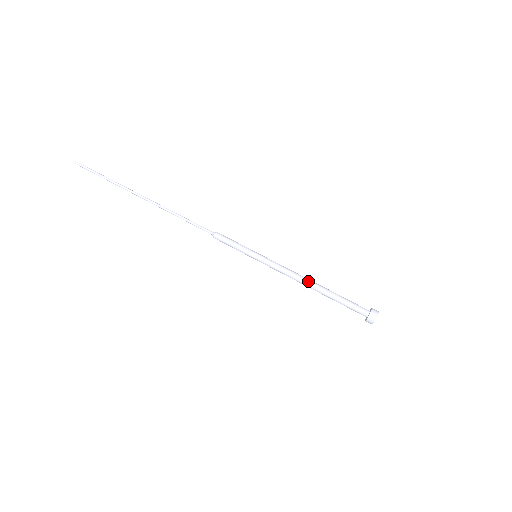
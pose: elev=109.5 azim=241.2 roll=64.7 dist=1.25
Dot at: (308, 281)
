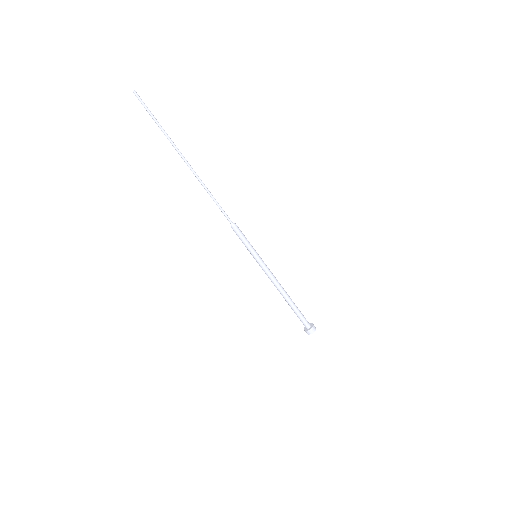
Dot at: (282, 292)
